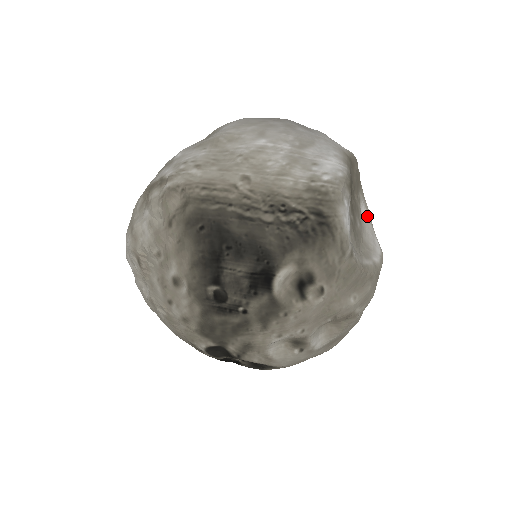
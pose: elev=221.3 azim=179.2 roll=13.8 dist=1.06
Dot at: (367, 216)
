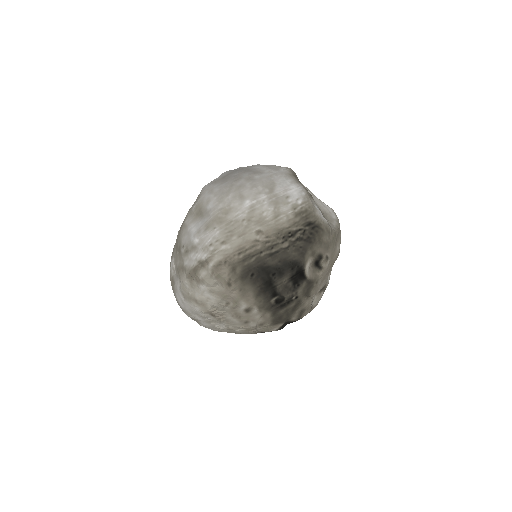
Dot at: (310, 193)
